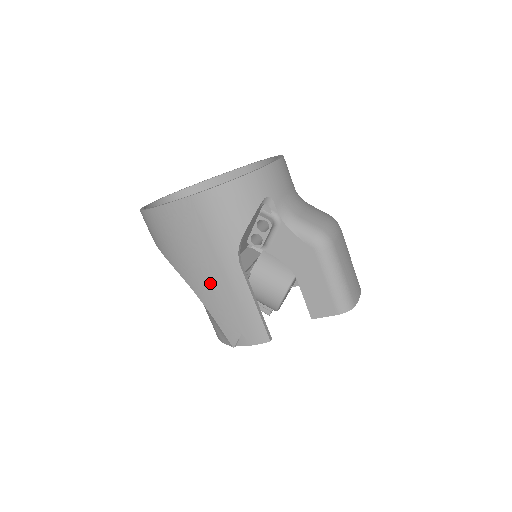
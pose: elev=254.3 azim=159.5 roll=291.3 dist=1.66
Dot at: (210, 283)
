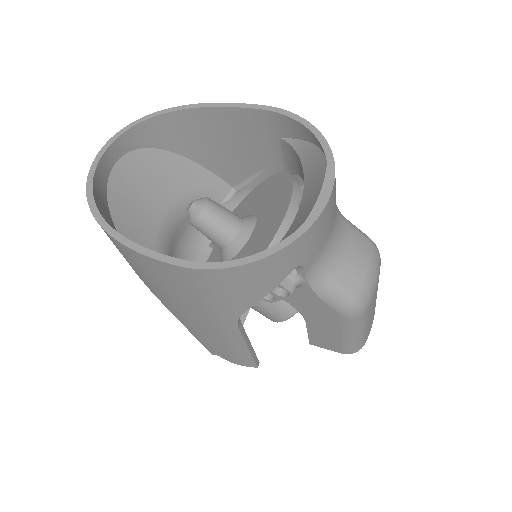
Dot at: (193, 321)
